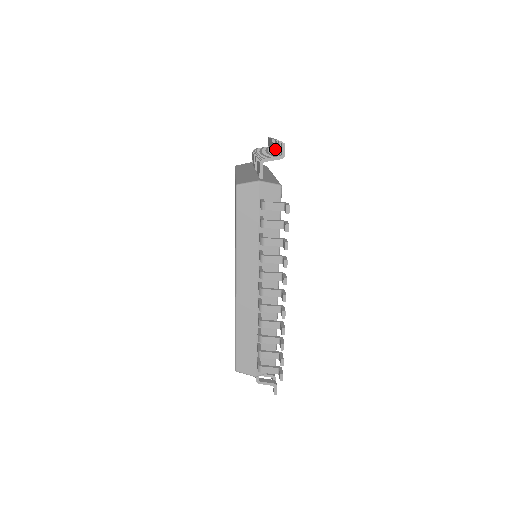
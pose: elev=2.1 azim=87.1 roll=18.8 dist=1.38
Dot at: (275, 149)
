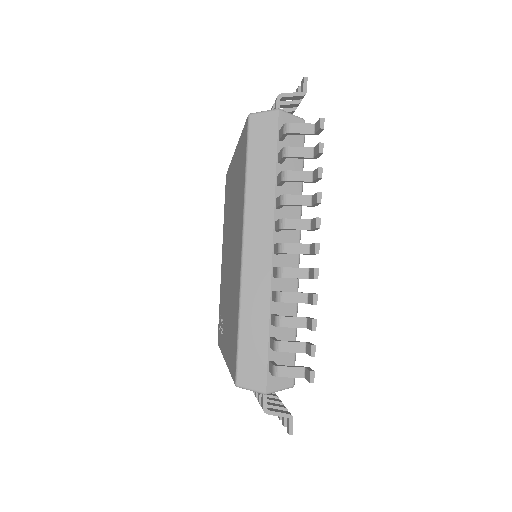
Dot at: occluded
